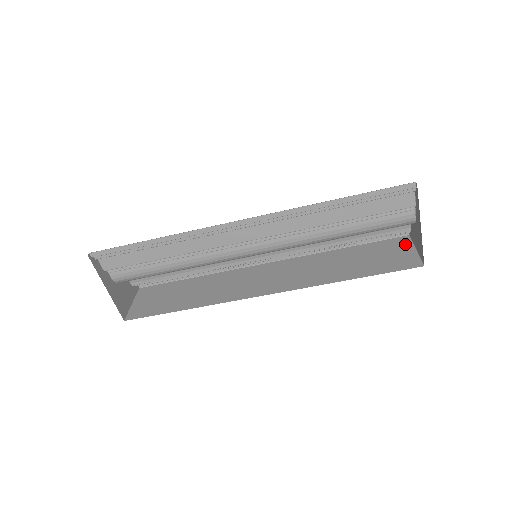
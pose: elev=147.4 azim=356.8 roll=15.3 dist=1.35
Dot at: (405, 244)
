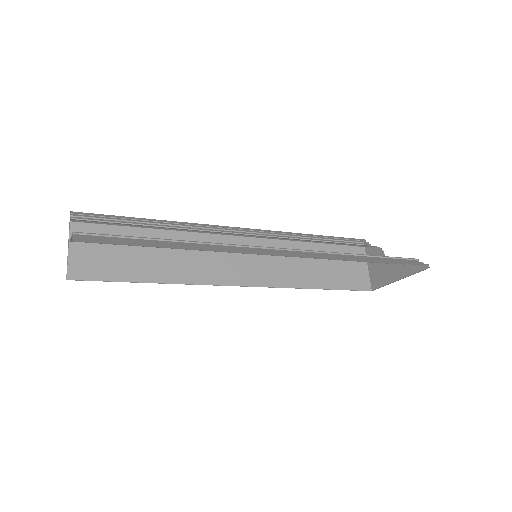
Dot at: occluded
